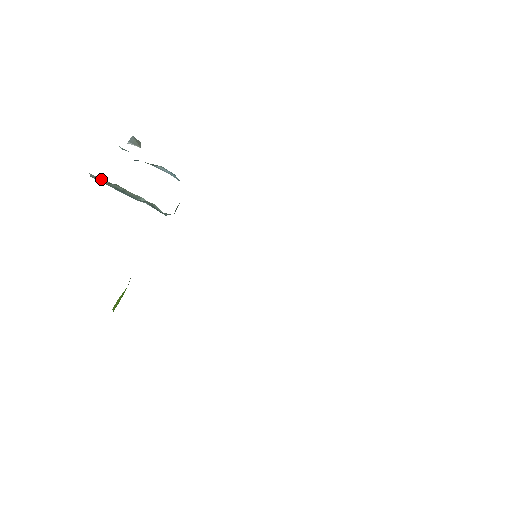
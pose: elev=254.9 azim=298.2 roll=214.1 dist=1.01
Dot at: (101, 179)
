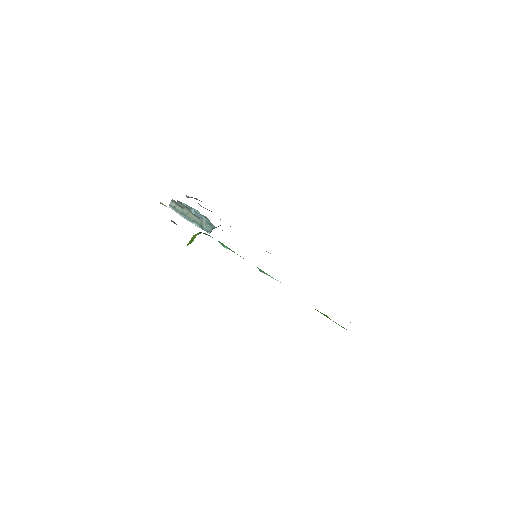
Dot at: (176, 206)
